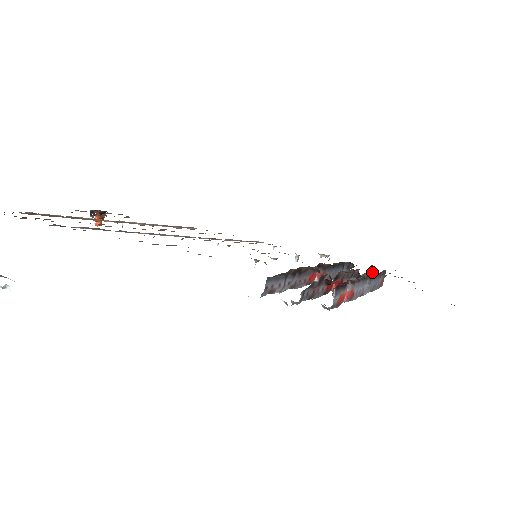
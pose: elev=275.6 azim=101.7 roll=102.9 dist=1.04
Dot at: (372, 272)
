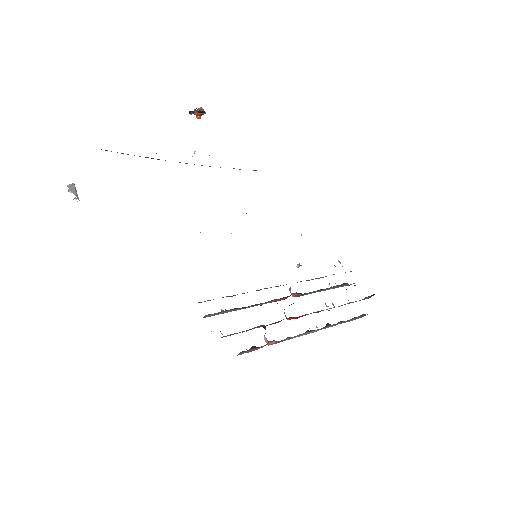
Dot at: occluded
